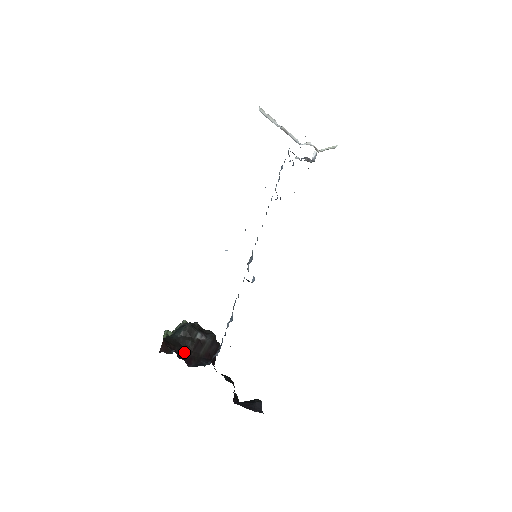
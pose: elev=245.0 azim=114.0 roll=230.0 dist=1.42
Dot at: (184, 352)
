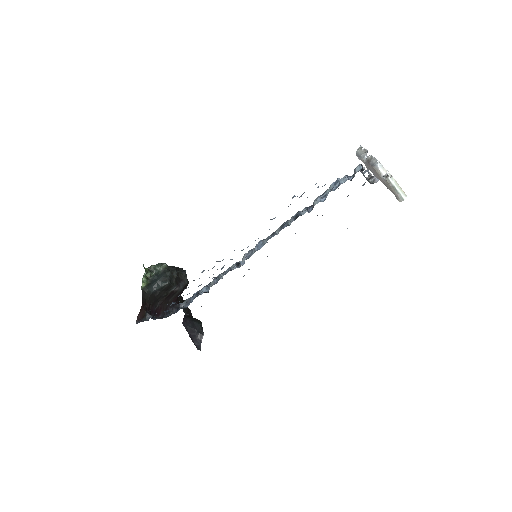
Dot at: (157, 303)
